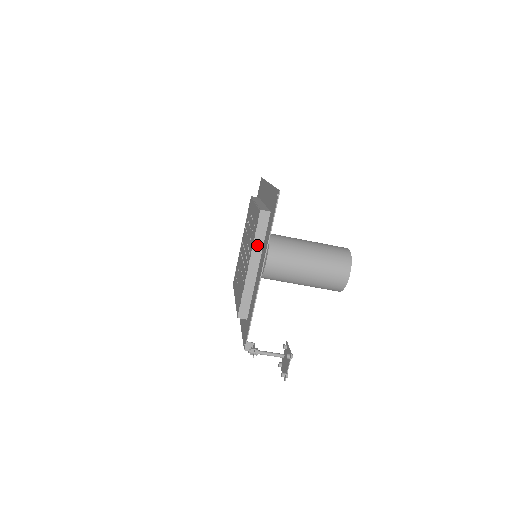
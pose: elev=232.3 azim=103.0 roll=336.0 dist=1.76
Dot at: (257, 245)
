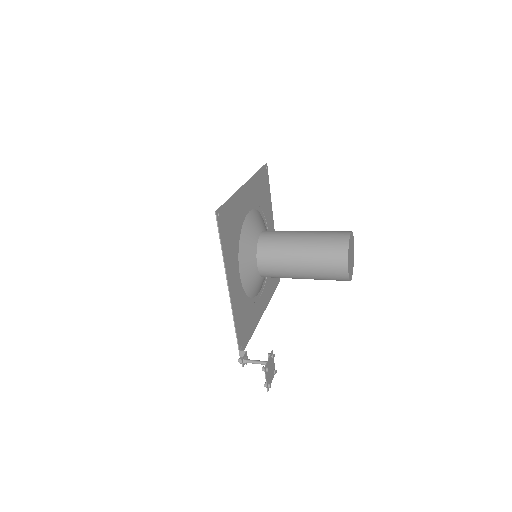
Dot at: occluded
